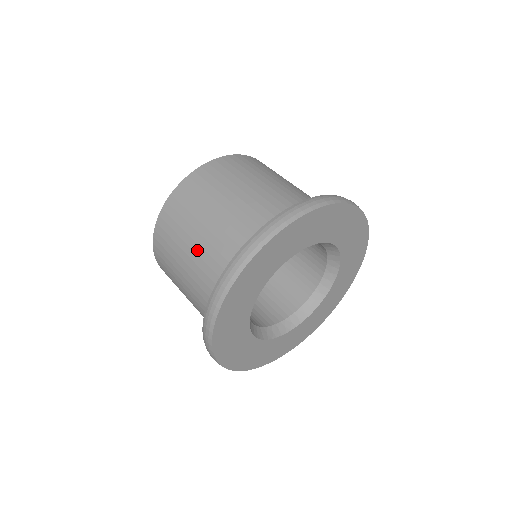
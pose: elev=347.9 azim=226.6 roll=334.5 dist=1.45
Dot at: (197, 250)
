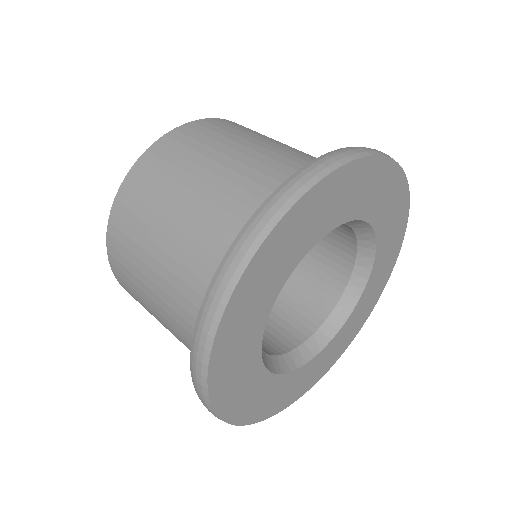
Dot at: (164, 274)
